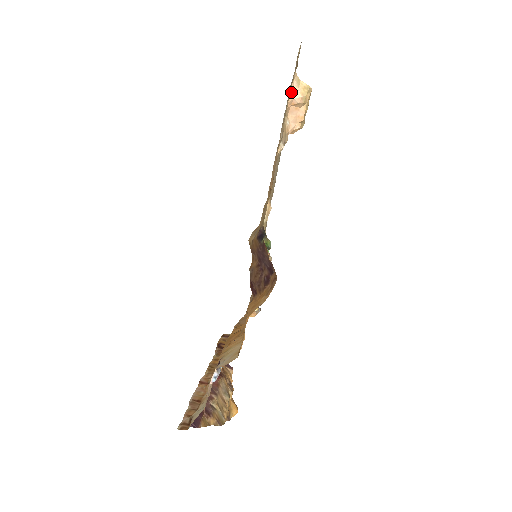
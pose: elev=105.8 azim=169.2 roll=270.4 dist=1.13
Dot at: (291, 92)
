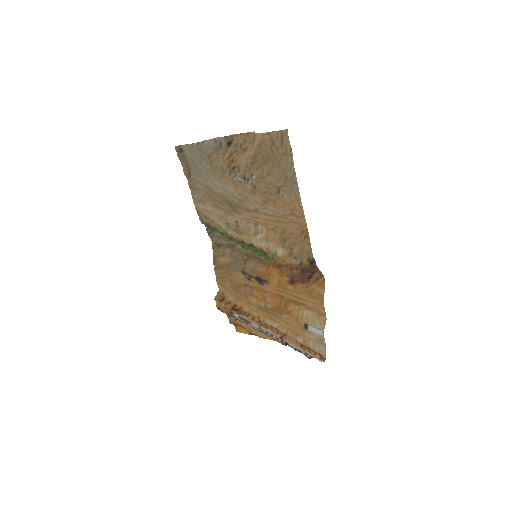
Dot at: (255, 147)
